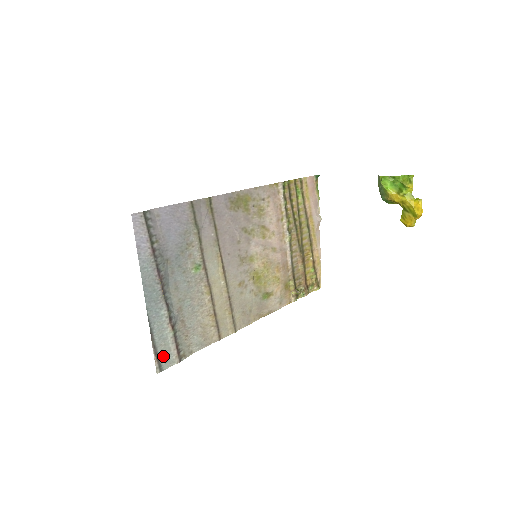
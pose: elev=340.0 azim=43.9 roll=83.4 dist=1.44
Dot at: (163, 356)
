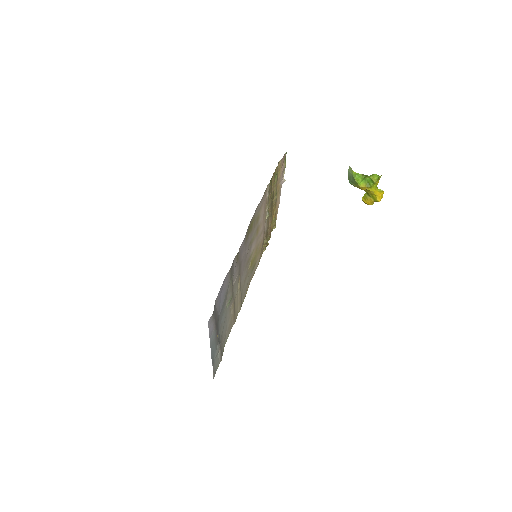
Dot at: (216, 367)
